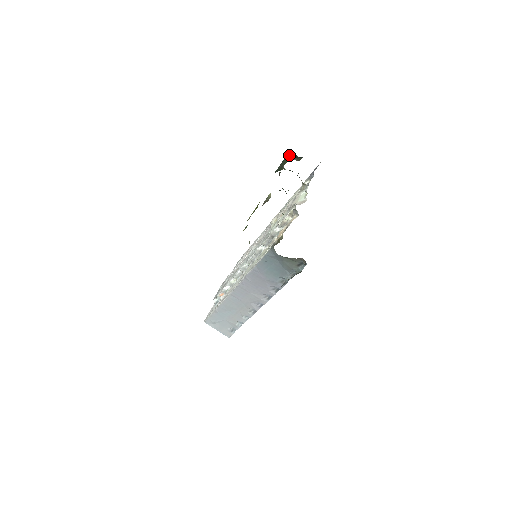
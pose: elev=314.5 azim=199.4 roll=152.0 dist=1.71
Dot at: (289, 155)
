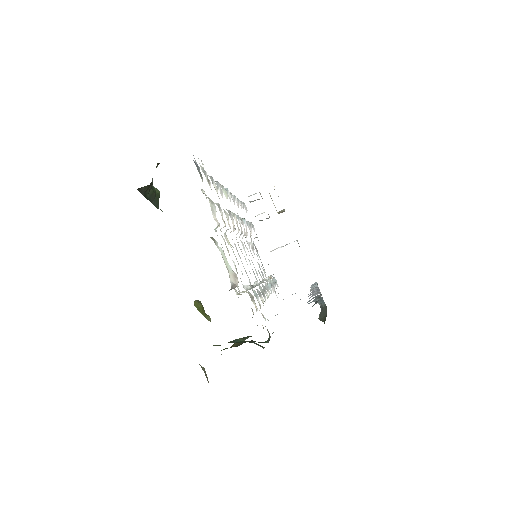
Dot at: (142, 191)
